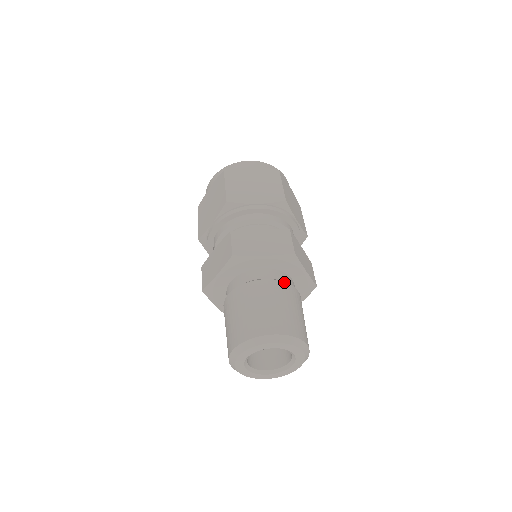
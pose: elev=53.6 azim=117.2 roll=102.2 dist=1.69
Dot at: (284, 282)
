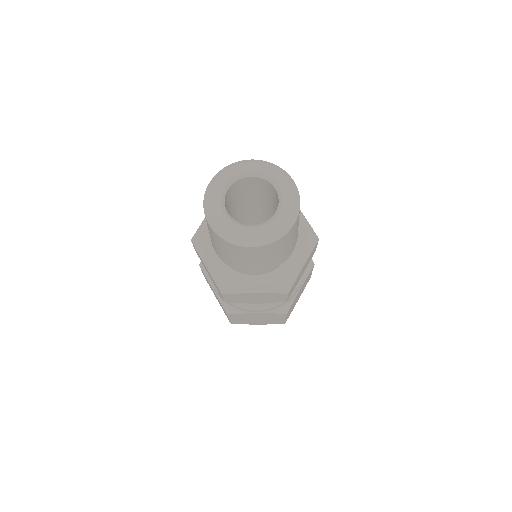
Dot at: occluded
